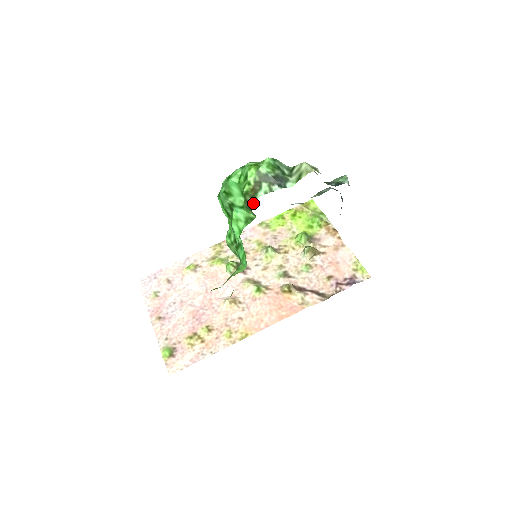
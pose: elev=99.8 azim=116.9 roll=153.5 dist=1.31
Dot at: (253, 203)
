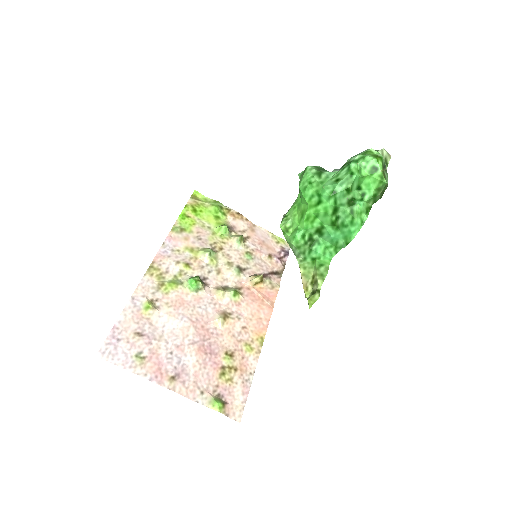
Dot at: occluded
